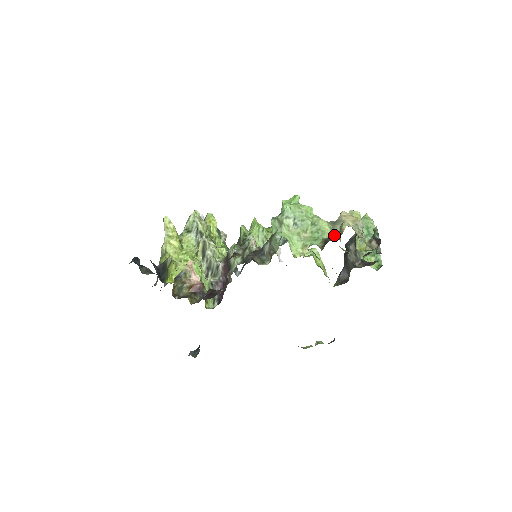
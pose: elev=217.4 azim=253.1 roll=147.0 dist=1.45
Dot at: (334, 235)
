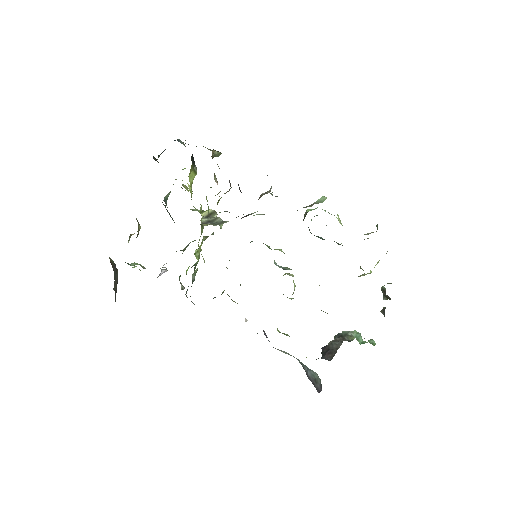
Dot at: occluded
